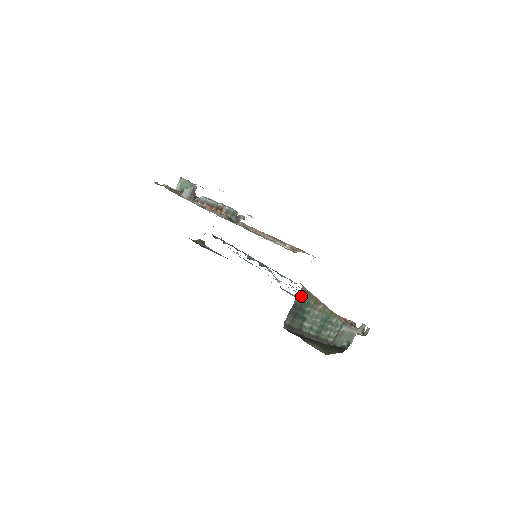
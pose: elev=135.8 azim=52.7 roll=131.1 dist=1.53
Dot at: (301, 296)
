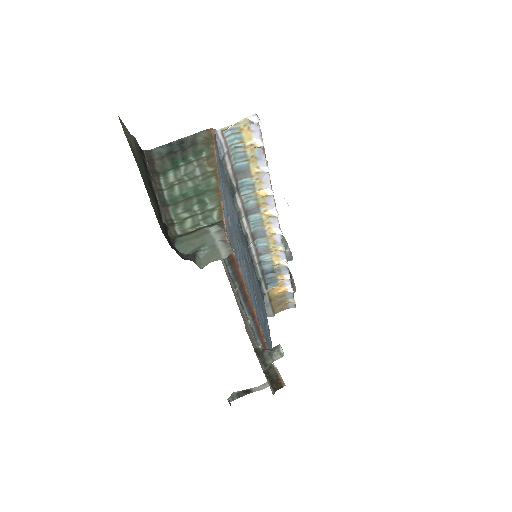
Dot at: (199, 137)
